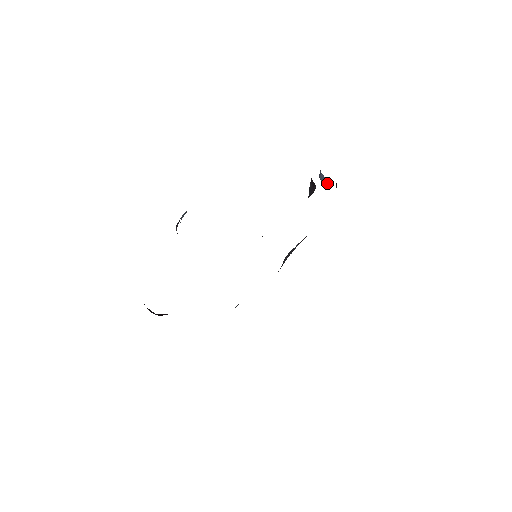
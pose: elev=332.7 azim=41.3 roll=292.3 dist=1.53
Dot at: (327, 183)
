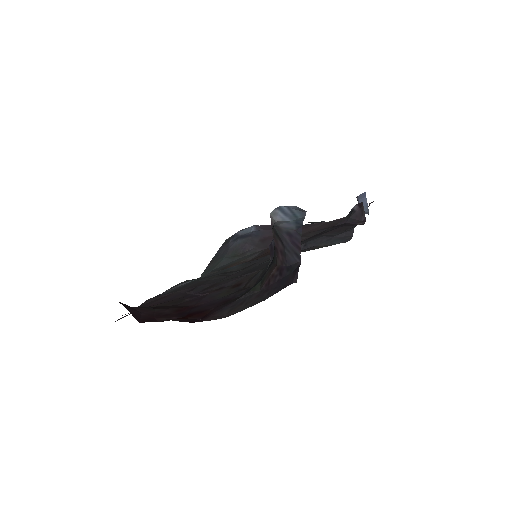
Dot at: occluded
